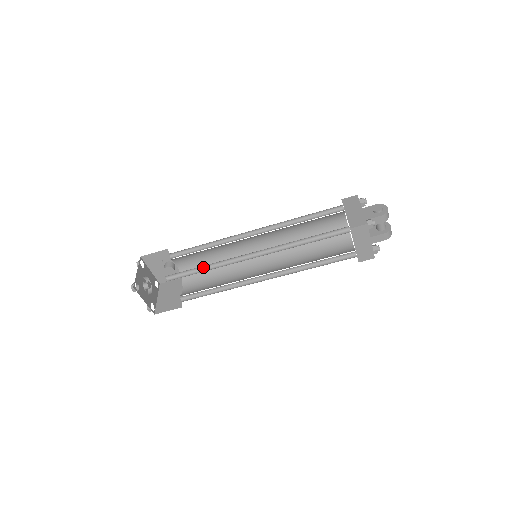
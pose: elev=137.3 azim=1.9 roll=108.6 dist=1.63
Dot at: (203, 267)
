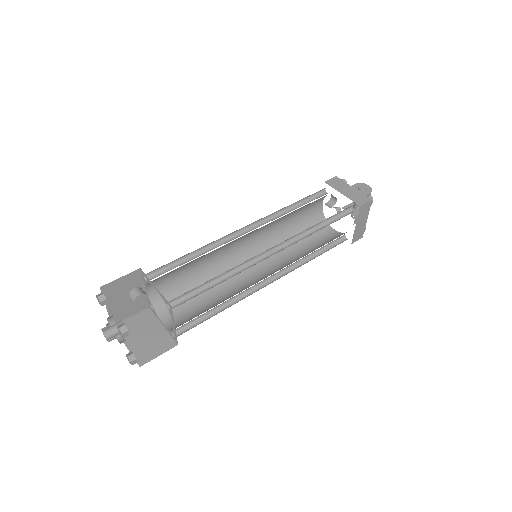
Dot at: (214, 279)
